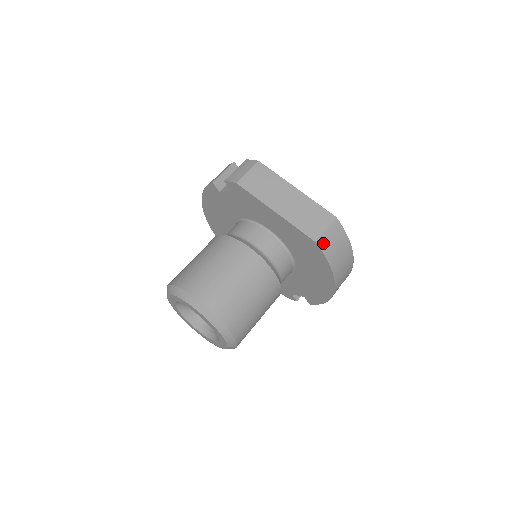
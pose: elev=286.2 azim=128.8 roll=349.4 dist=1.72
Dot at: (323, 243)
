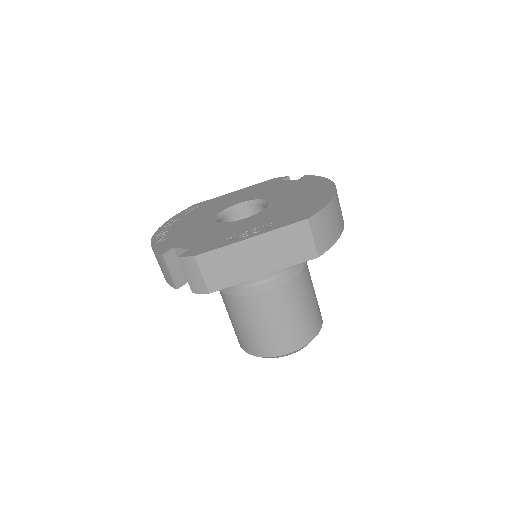
Dot at: (322, 247)
